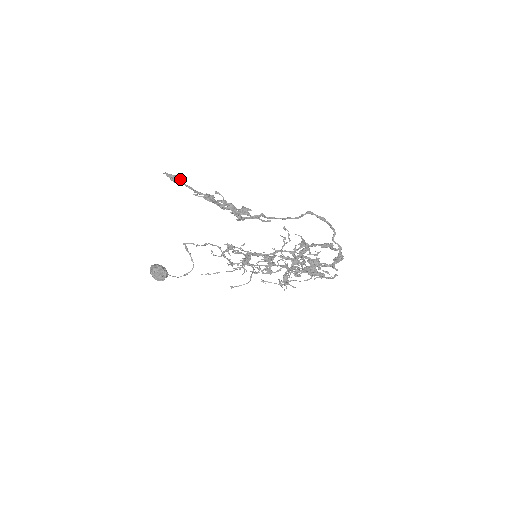
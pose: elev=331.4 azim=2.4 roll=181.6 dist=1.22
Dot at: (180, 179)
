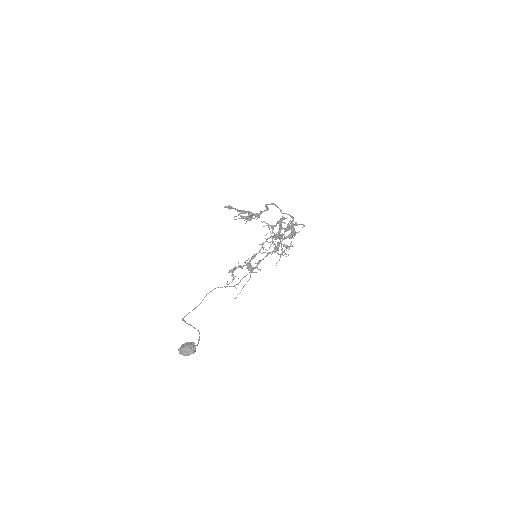
Dot at: (231, 206)
